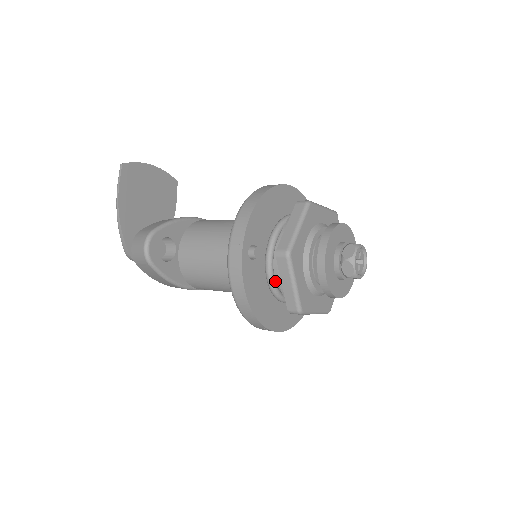
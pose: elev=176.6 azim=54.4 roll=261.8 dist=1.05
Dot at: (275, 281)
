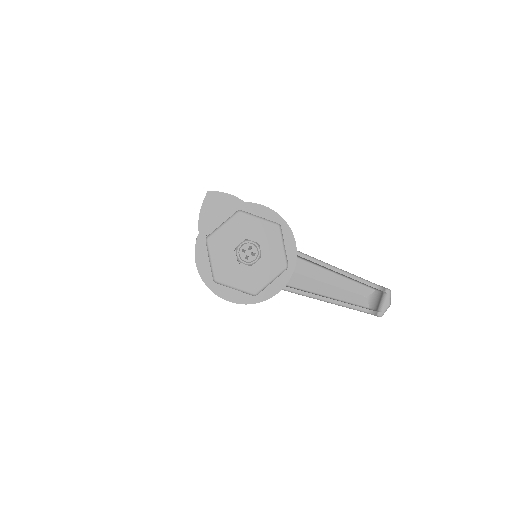
Dot at: occluded
